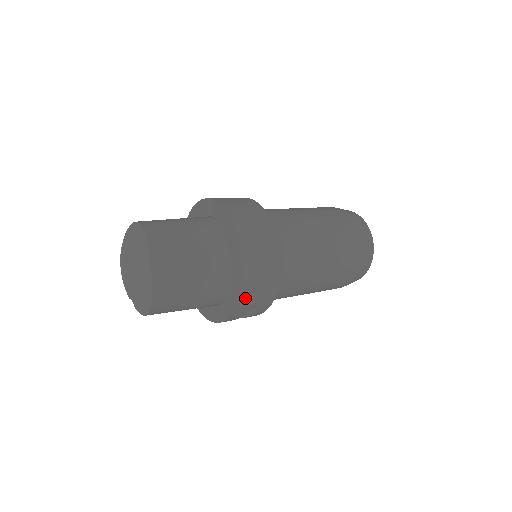
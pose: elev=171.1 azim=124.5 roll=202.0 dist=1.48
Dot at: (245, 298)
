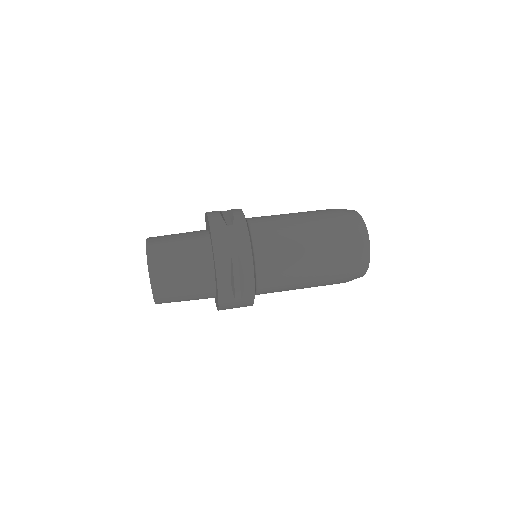
Dot at: (224, 308)
